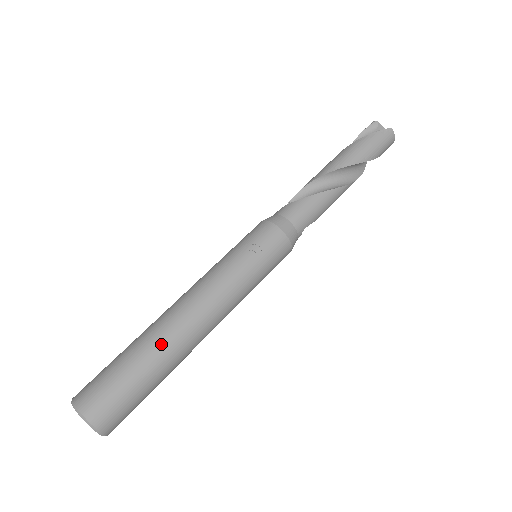
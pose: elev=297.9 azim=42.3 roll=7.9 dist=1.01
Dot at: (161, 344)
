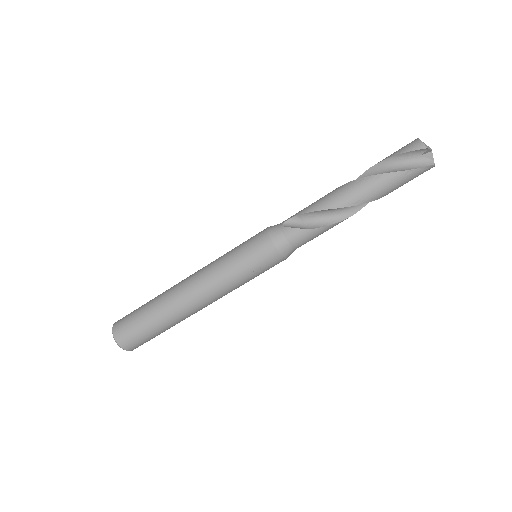
Dot at: (175, 320)
